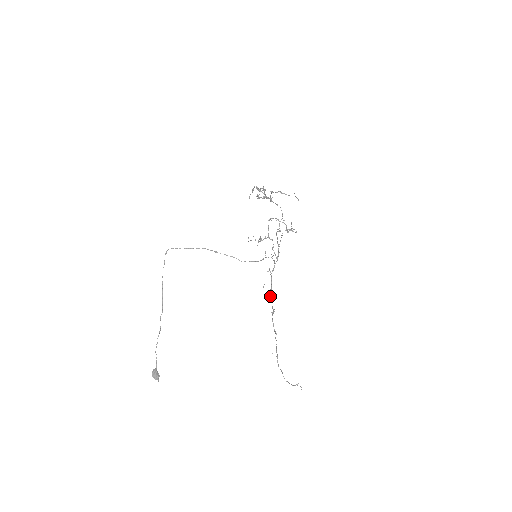
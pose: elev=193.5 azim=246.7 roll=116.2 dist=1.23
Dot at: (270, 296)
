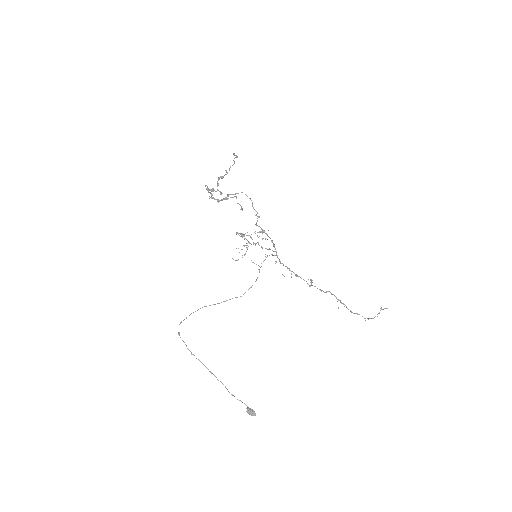
Dot at: occluded
